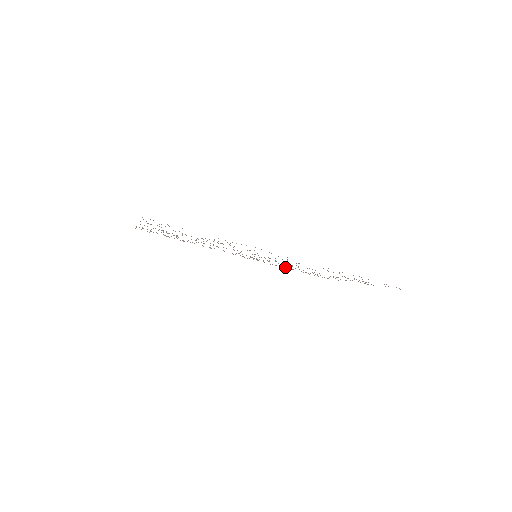
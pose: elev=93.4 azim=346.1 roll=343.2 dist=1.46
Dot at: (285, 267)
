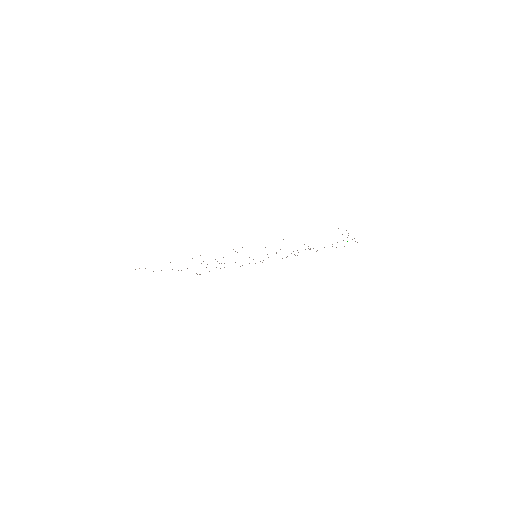
Dot at: occluded
